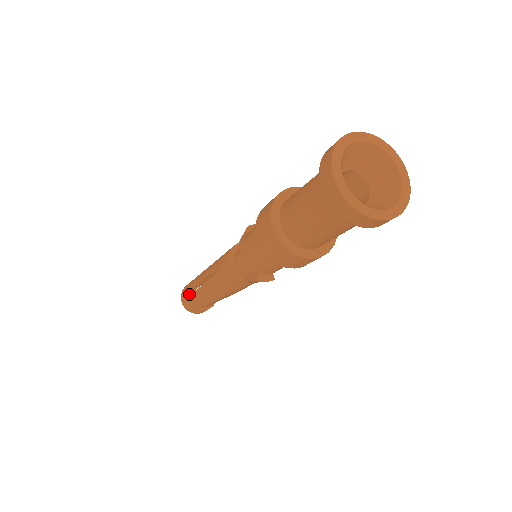
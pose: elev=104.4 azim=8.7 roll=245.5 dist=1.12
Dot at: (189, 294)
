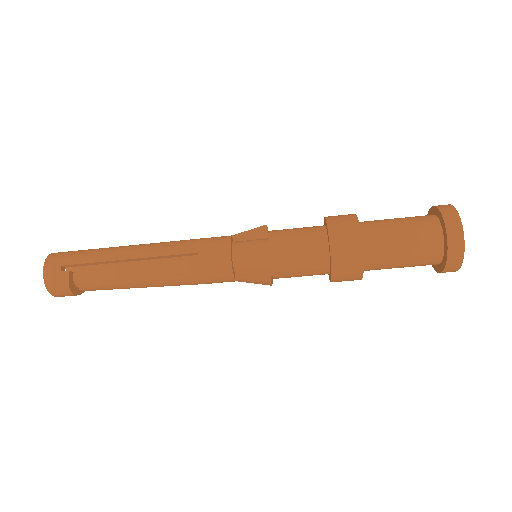
Dot at: (65, 267)
